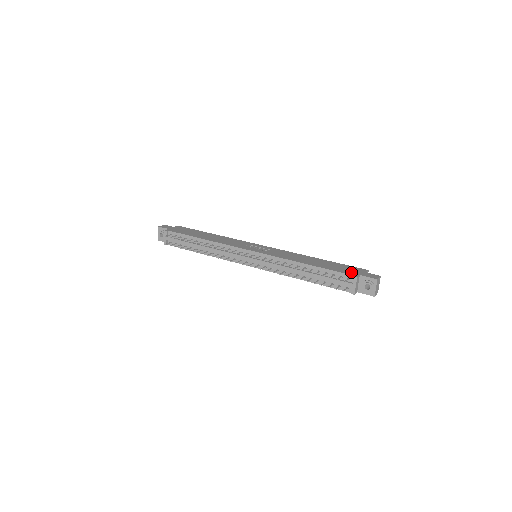
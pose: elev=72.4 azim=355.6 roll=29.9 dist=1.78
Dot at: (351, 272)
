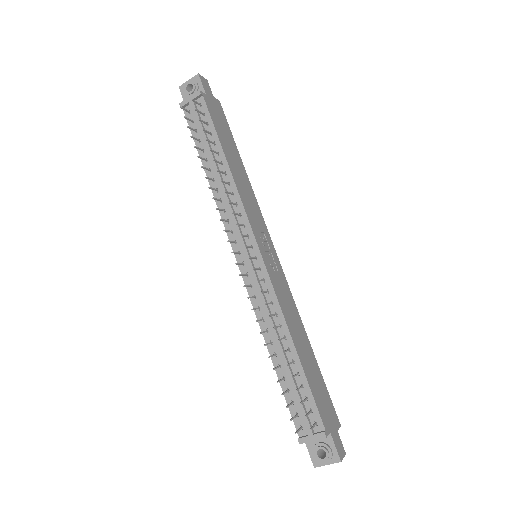
Dot at: (326, 417)
